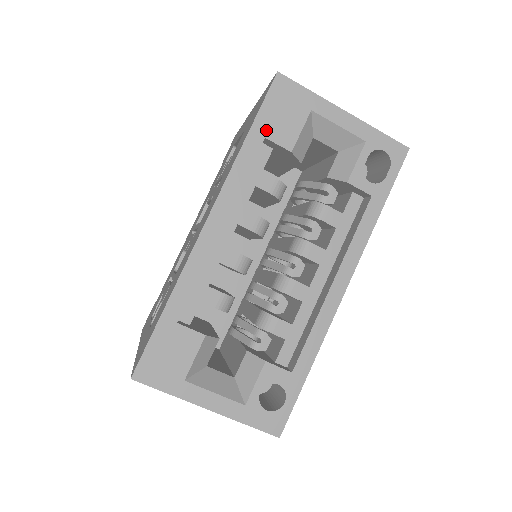
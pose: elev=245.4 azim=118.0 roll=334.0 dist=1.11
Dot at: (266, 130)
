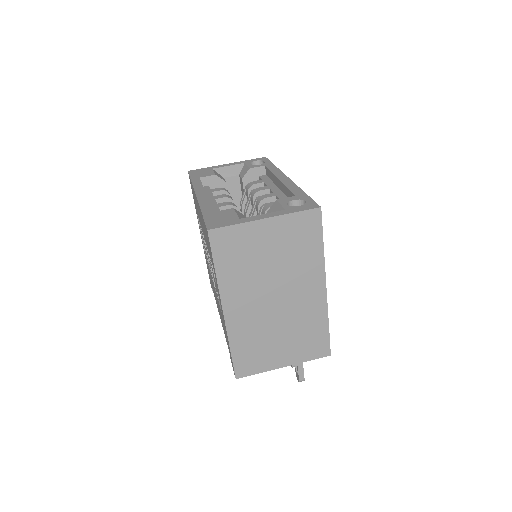
Dot at: (198, 177)
